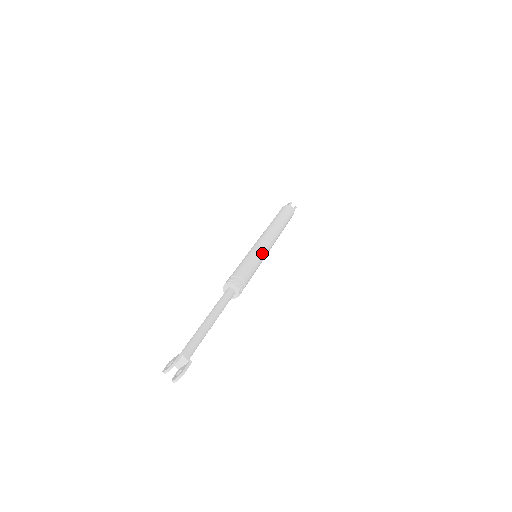
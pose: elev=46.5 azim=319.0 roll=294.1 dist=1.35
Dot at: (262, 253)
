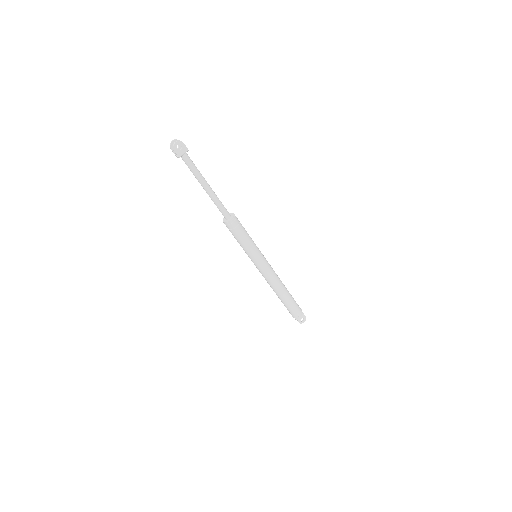
Dot at: occluded
